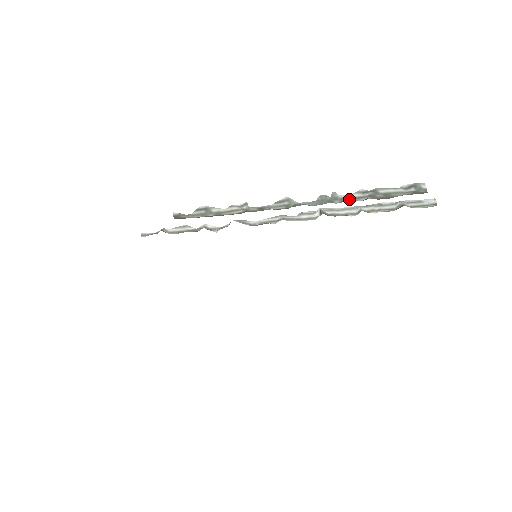
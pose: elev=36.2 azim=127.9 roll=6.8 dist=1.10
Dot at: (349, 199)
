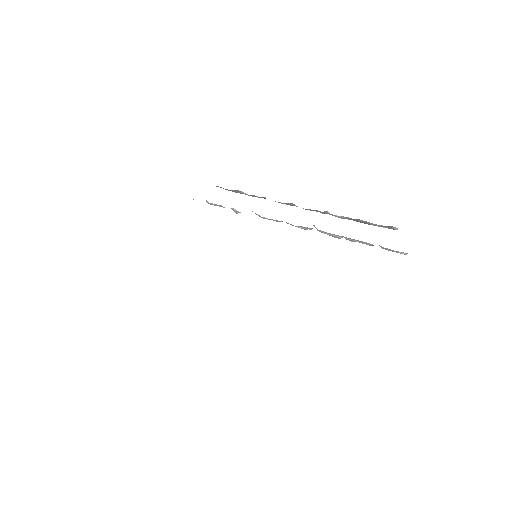
Dot at: occluded
